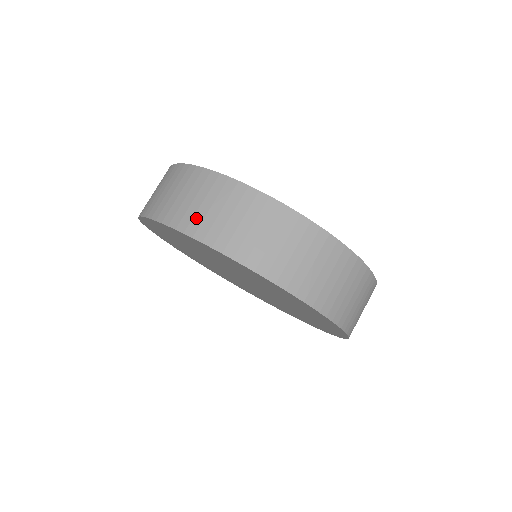
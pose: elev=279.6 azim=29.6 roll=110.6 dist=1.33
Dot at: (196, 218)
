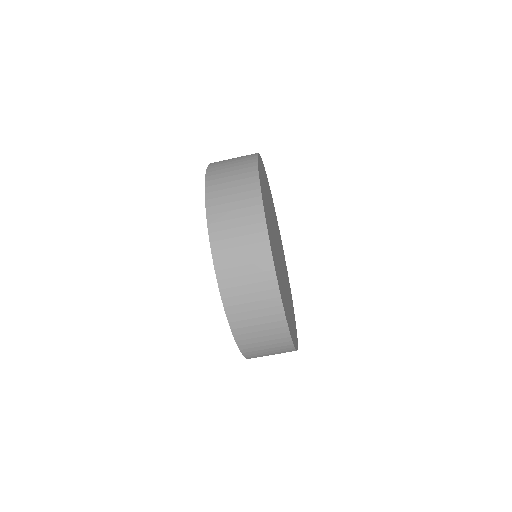
Dot at: (219, 186)
